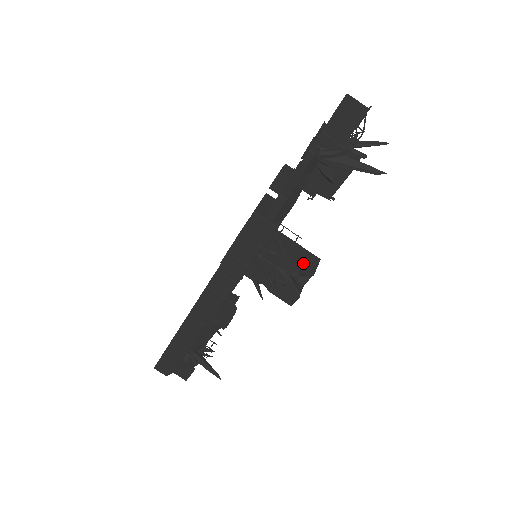
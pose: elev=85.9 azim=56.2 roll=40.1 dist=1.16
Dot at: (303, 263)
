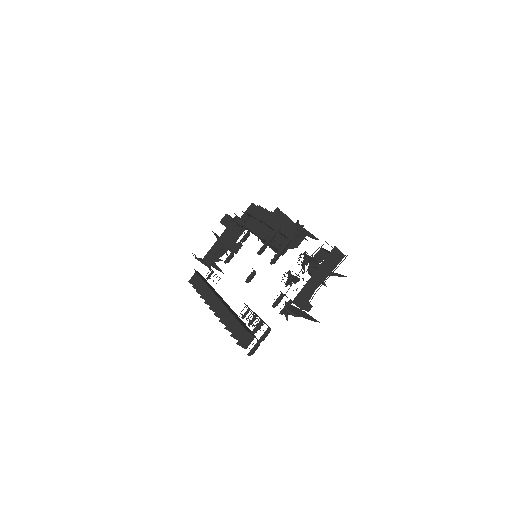
Dot at: (293, 240)
